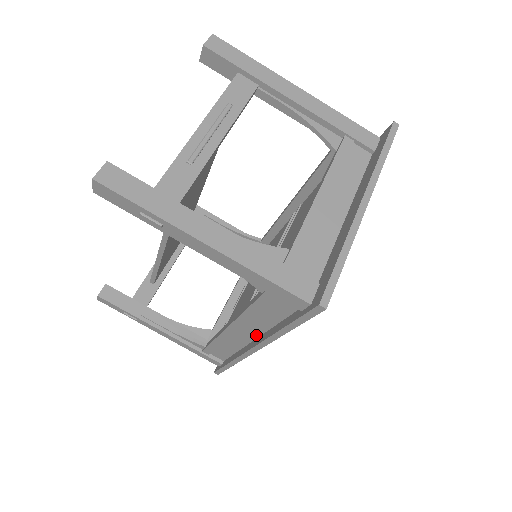
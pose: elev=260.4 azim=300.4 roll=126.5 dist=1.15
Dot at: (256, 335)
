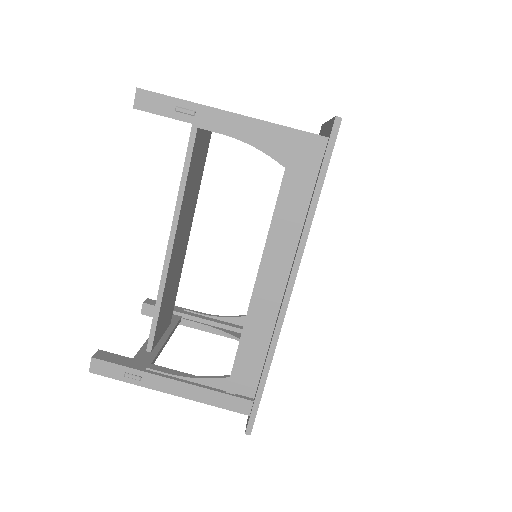
Dot at: (287, 270)
